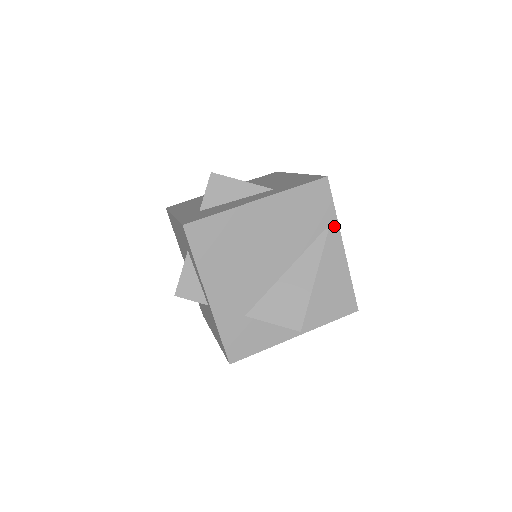
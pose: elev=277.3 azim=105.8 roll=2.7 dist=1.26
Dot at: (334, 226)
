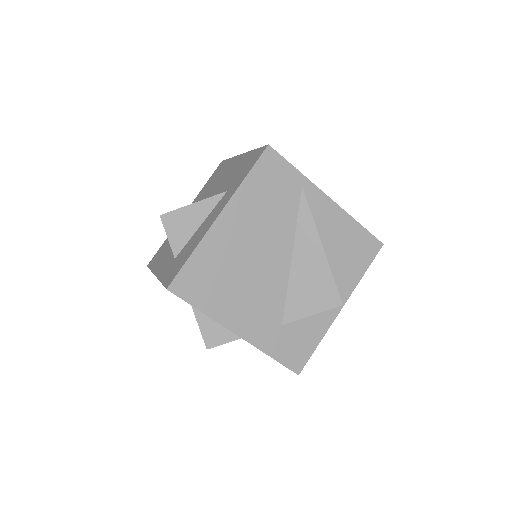
Dot at: (307, 186)
